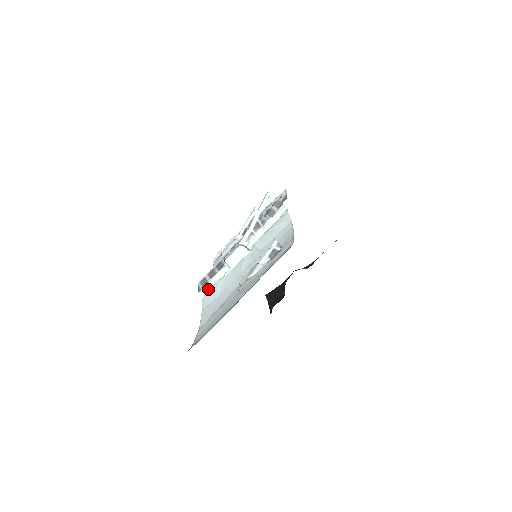
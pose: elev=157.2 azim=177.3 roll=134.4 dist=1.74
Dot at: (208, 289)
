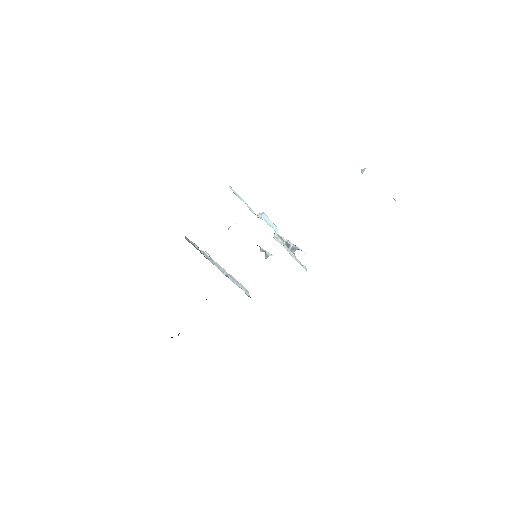
Dot at: (237, 195)
